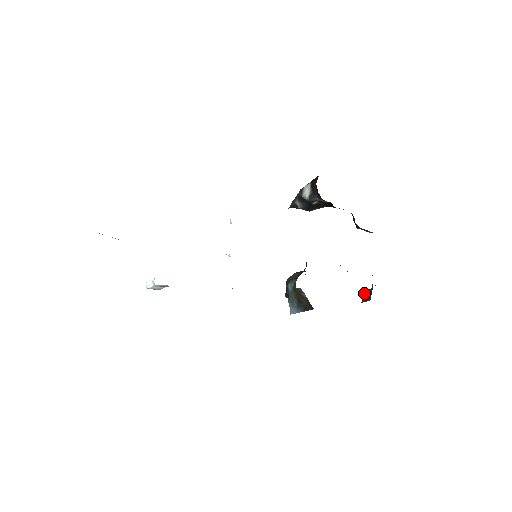
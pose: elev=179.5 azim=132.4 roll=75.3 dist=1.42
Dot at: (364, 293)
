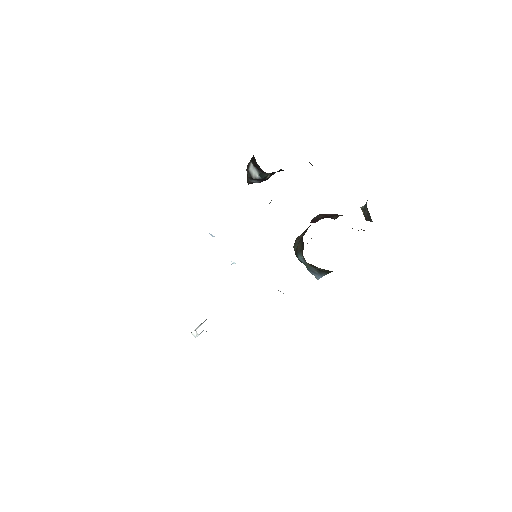
Dot at: (362, 210)
